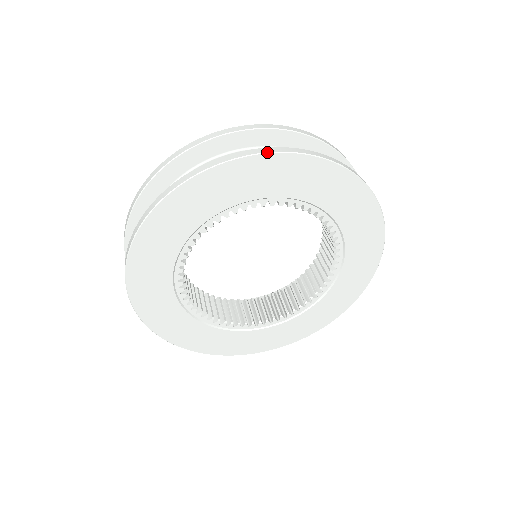
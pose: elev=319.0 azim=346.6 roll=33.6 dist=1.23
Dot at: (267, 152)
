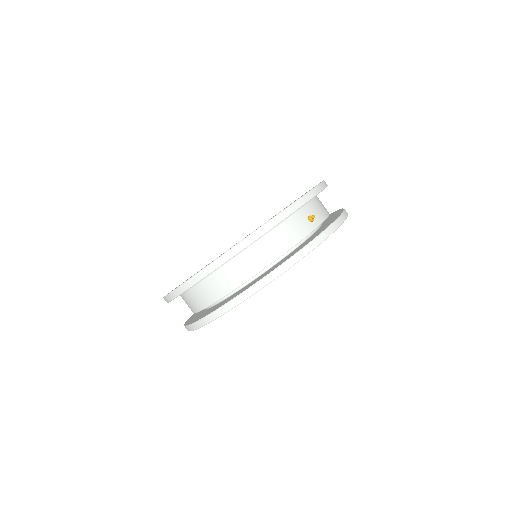
Dot at: occluded
